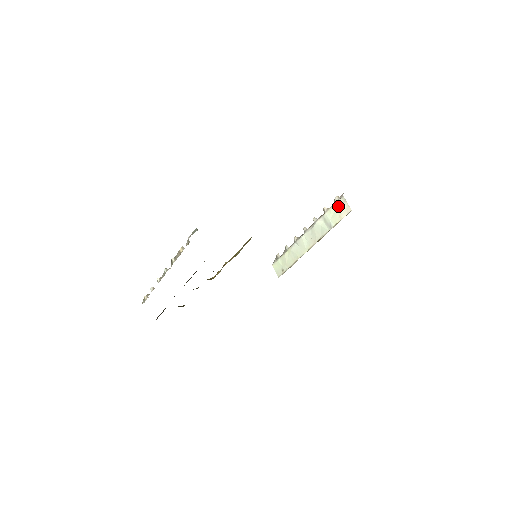
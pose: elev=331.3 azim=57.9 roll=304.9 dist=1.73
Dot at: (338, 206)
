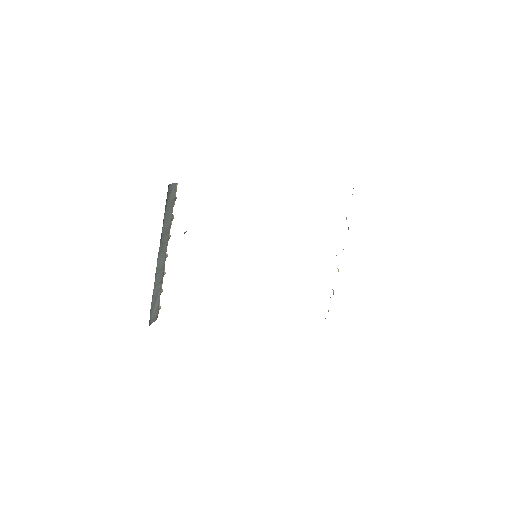
Dot at: occluded
